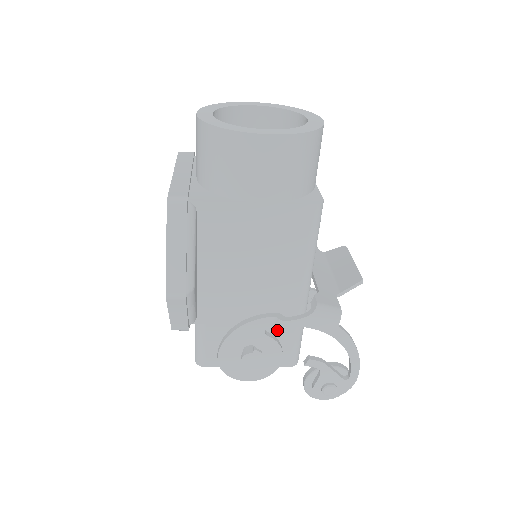
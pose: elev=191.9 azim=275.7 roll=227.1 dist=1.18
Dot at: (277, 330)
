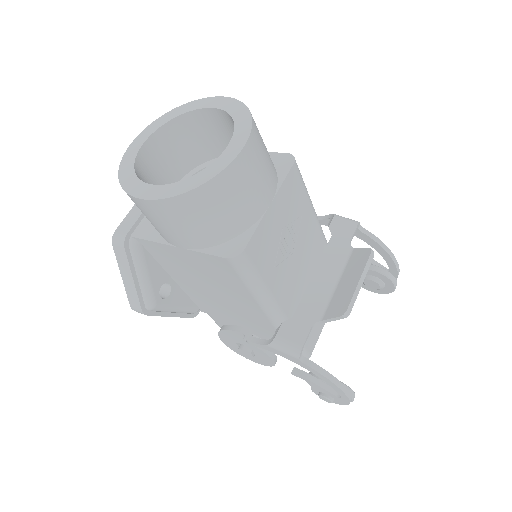
Dot at: (267, 335)
